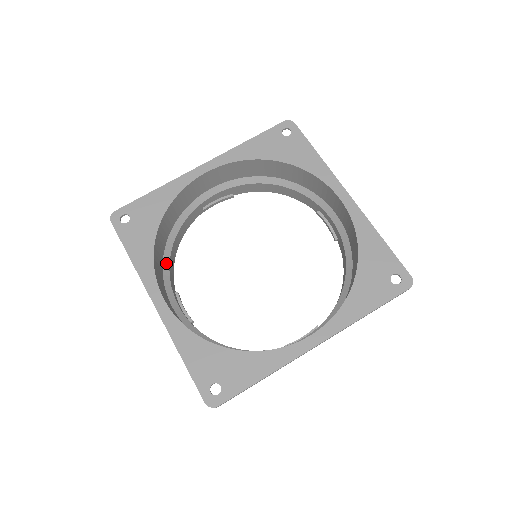
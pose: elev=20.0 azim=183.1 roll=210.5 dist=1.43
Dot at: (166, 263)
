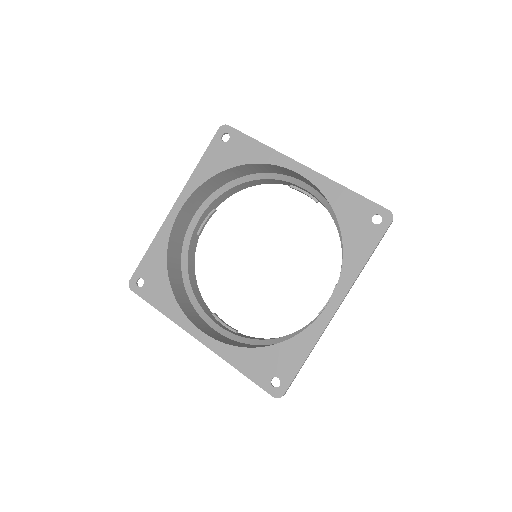
Dot at: (192, 297)
